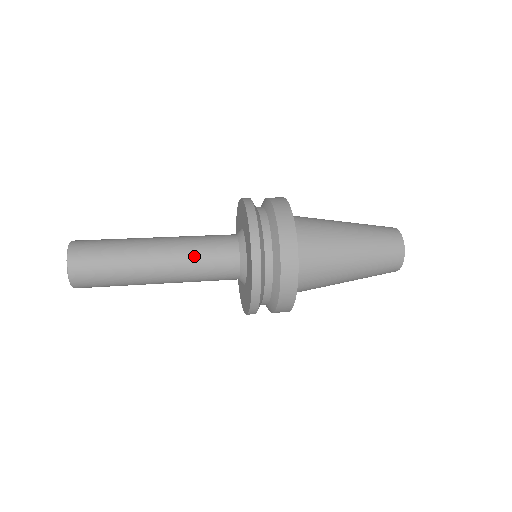
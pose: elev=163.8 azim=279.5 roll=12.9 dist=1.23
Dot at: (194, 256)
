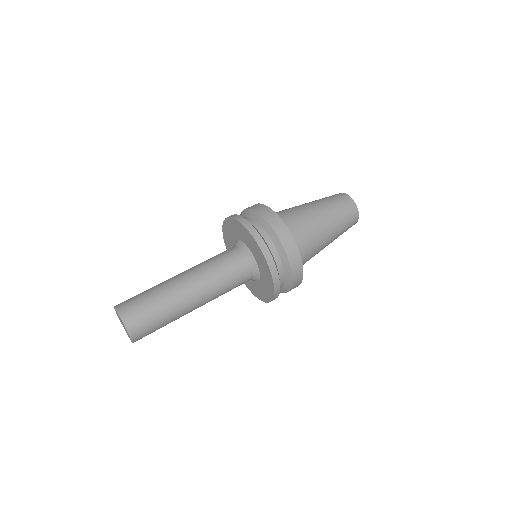
Dot at: (216, 274)
